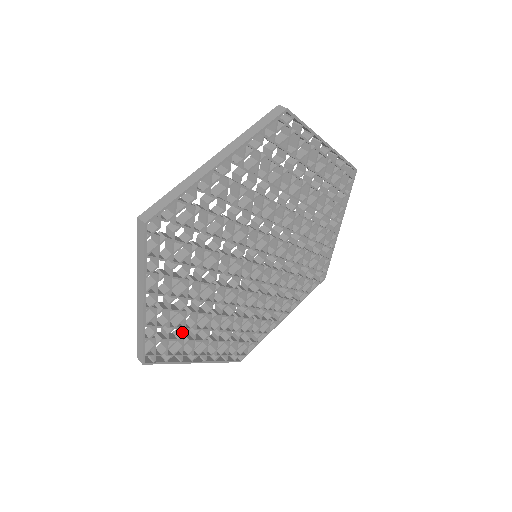
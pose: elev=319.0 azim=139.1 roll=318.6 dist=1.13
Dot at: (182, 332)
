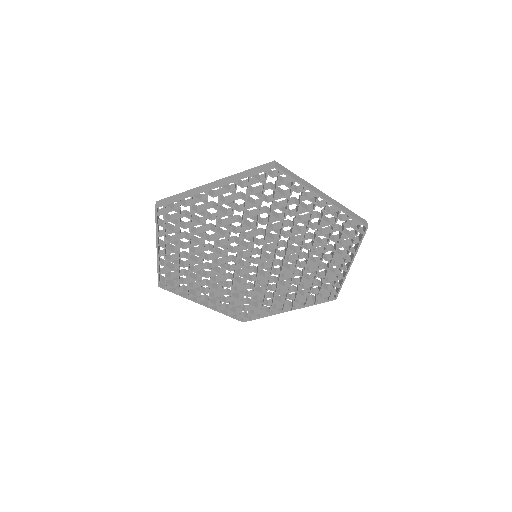
Dot at: (186, 226)
